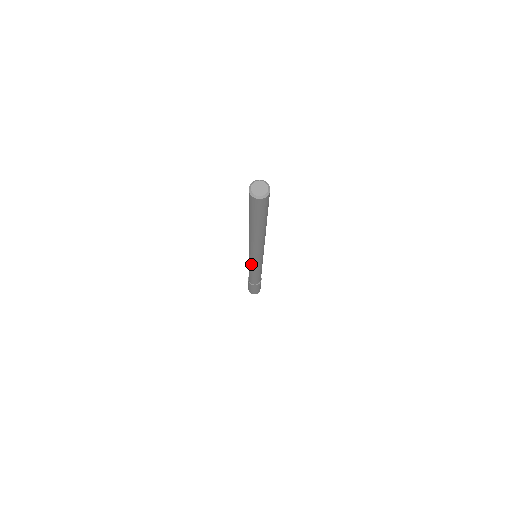
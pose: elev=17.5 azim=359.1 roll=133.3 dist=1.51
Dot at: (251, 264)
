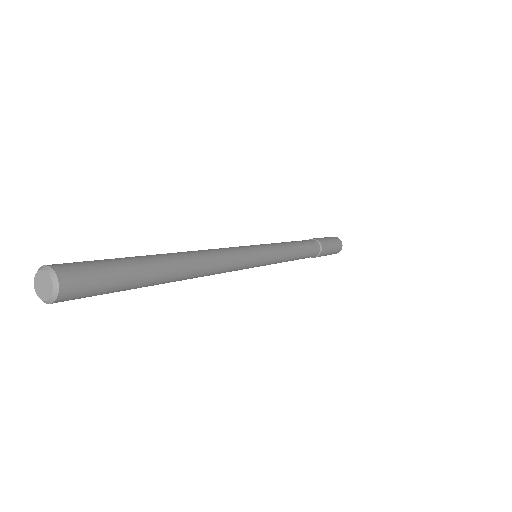
Dot at: occluded
